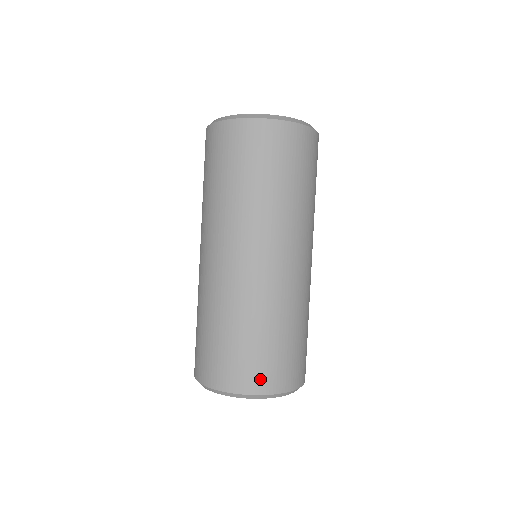
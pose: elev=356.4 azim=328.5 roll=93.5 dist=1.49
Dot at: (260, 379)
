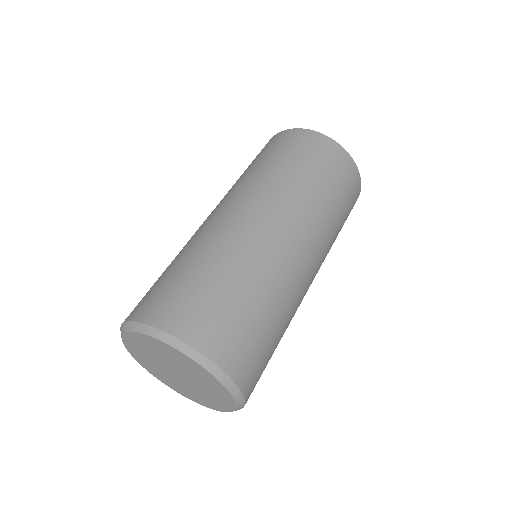
Dot at: (151, 306)
